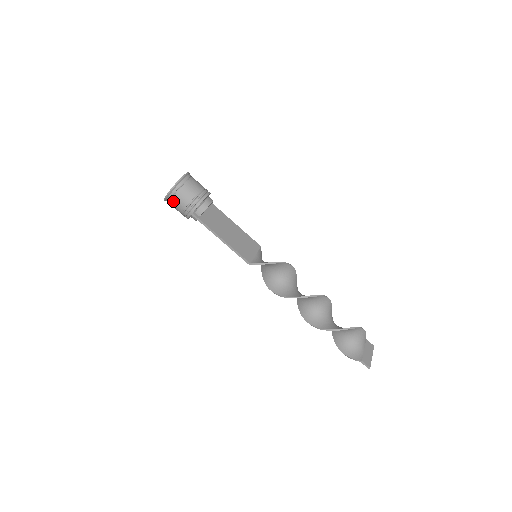
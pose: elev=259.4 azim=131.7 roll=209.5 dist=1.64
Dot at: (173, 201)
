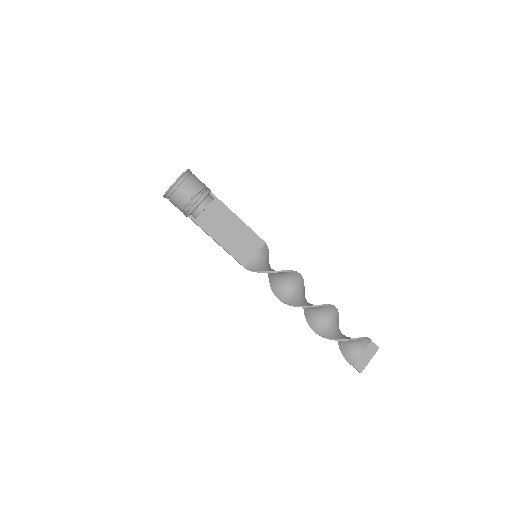
Dot at: occluded
